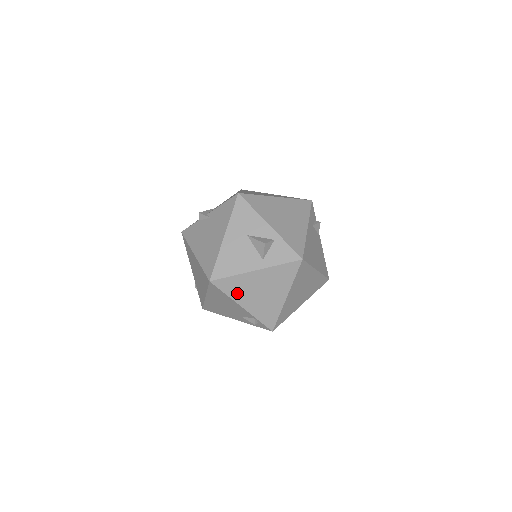
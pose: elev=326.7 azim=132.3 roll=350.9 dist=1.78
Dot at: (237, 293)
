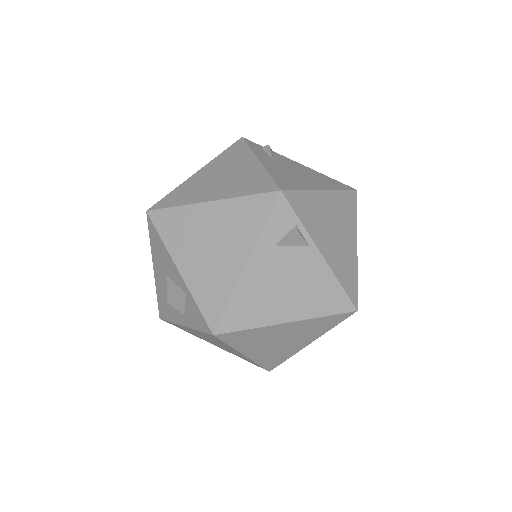
Dot at: (194, 334)
